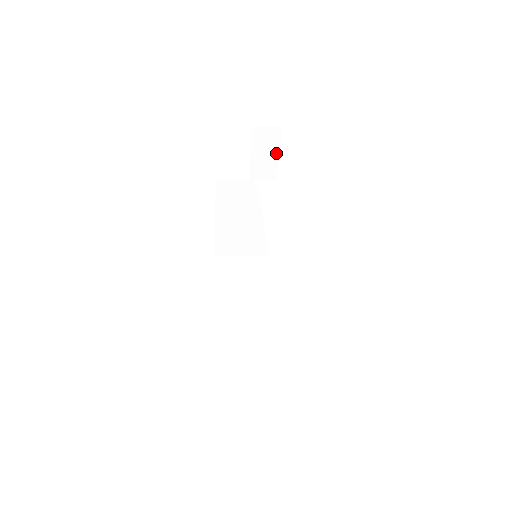
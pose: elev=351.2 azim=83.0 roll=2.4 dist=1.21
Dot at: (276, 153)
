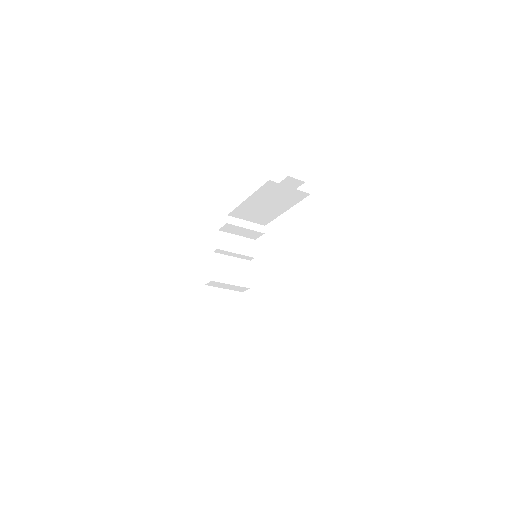
Dot at: occluded
